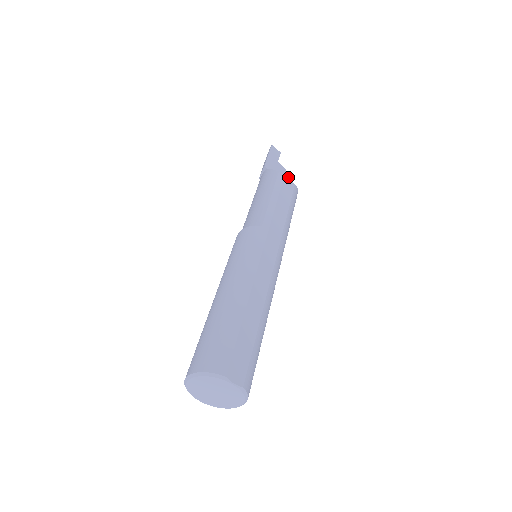
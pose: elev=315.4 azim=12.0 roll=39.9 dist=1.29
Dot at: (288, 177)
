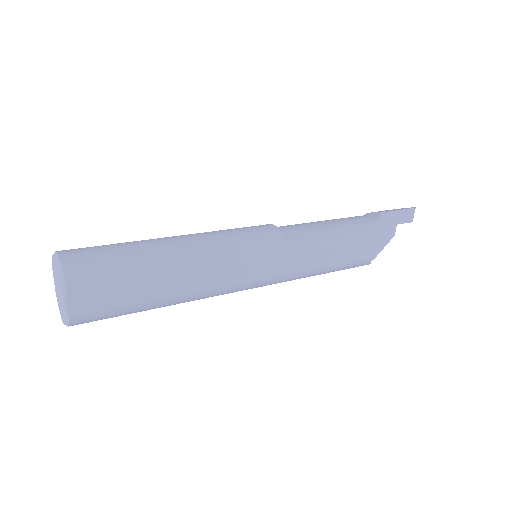
Dot at: (385, 244)
